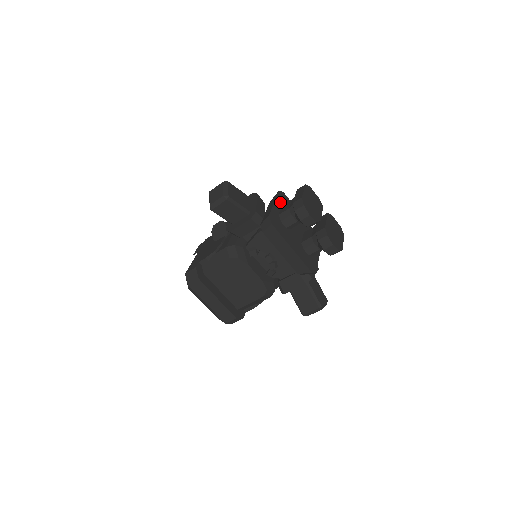
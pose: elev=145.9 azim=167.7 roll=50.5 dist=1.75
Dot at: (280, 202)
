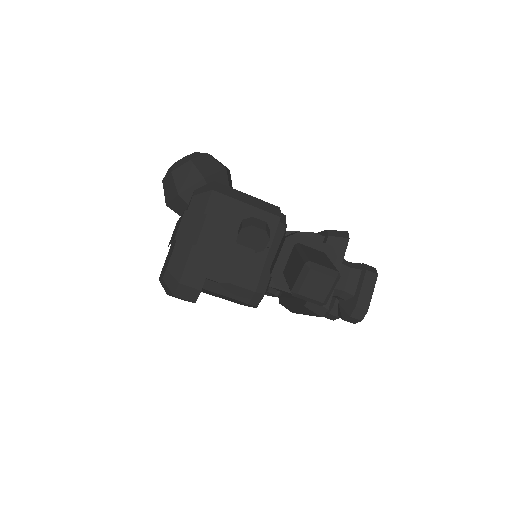
Dot at: occluded
